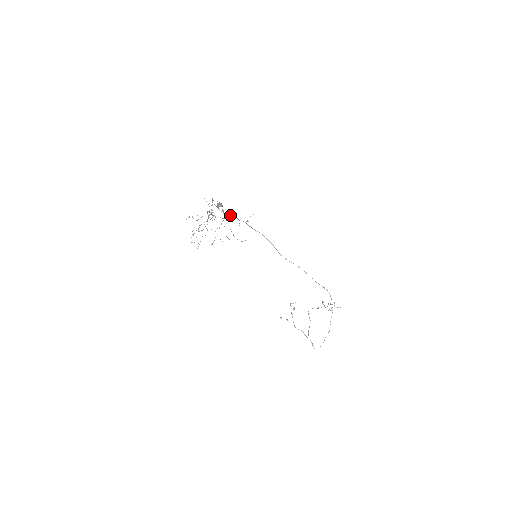
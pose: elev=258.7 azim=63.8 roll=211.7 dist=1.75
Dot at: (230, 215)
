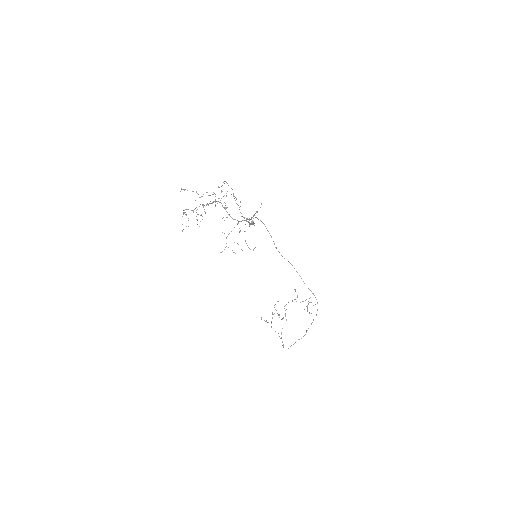
Dot at: (249, 218)
